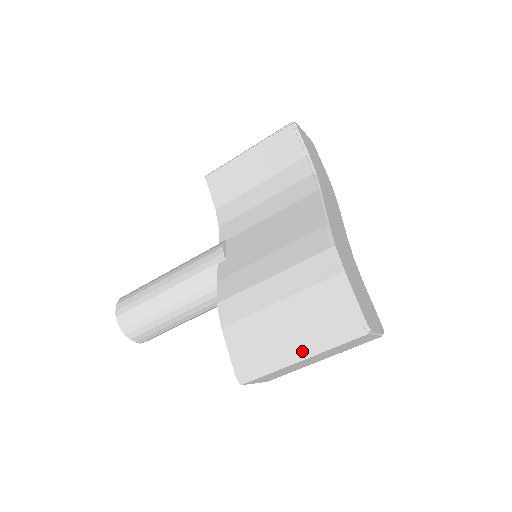
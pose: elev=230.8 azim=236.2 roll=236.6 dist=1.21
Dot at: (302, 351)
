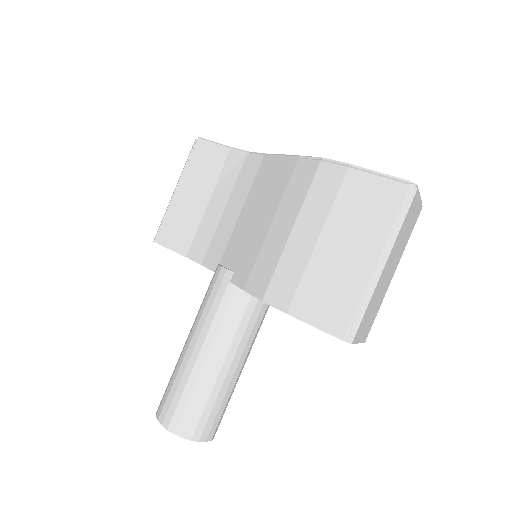
Dot at: (378, 255)
